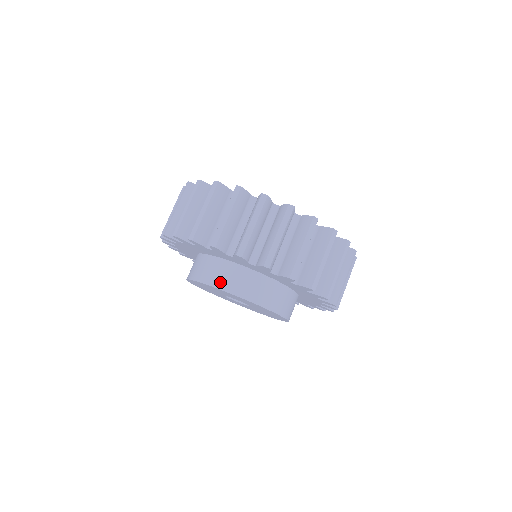
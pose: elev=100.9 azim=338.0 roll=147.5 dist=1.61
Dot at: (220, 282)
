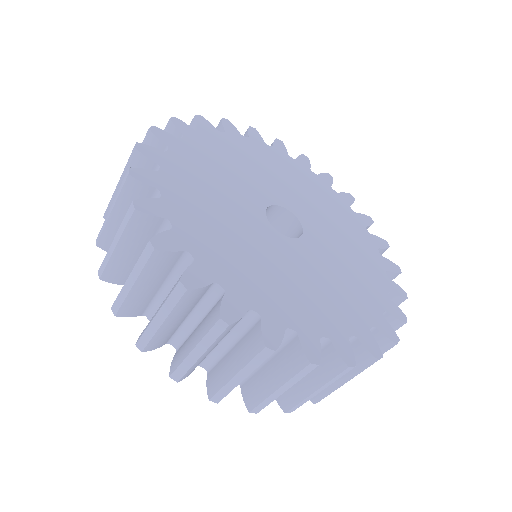
Dot at: occluded
